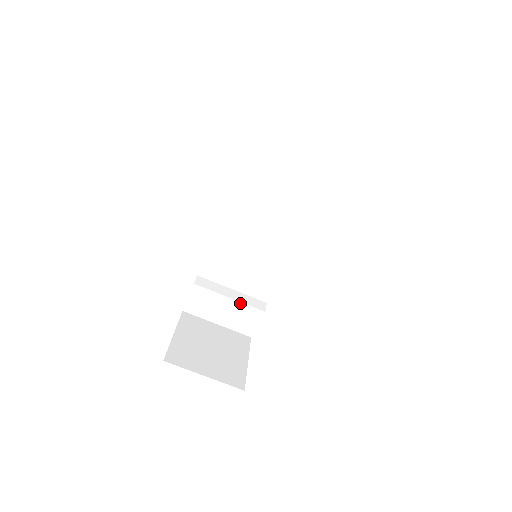
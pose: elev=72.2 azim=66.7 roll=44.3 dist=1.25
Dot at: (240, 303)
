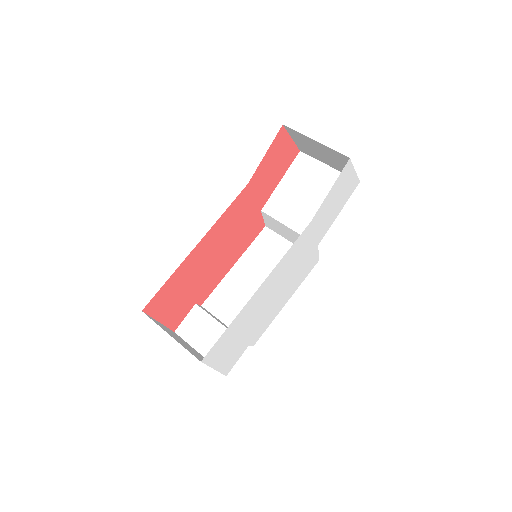
Dot at: occluded
